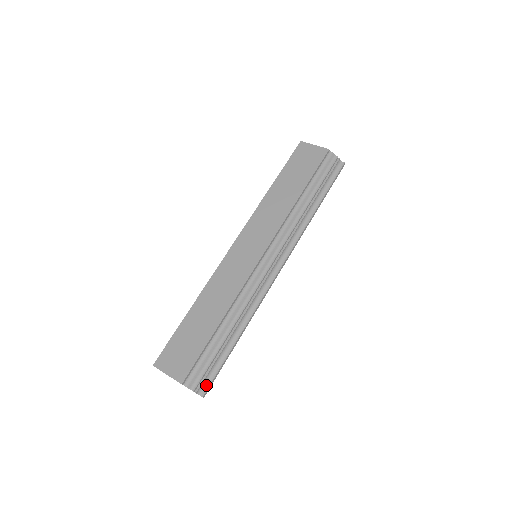
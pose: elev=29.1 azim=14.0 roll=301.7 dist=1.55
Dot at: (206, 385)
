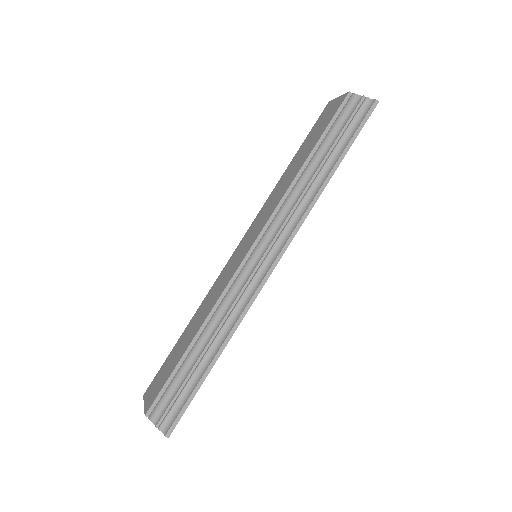
Dot at: (171, 421)
